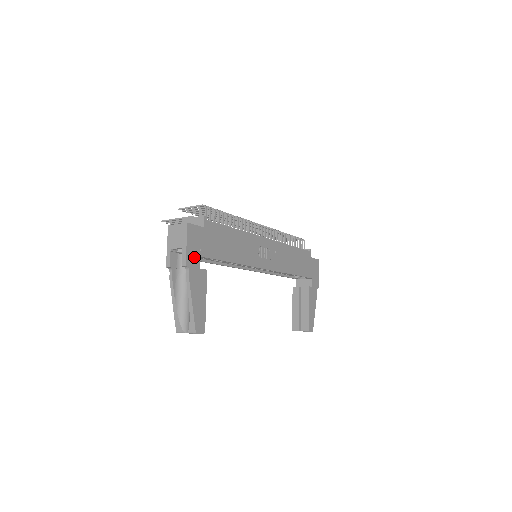
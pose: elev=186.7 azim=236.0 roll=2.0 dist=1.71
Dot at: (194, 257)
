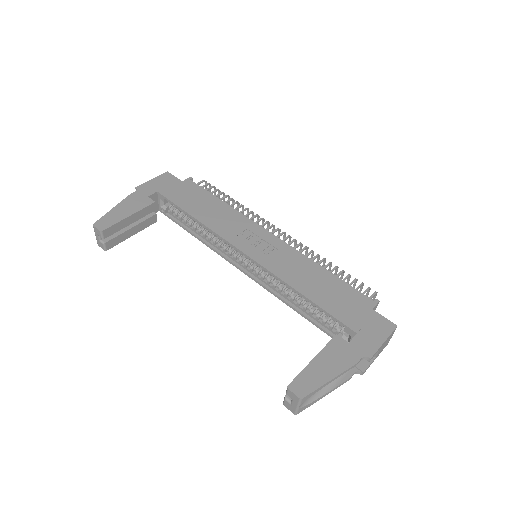
Dot at: (151, 189)
